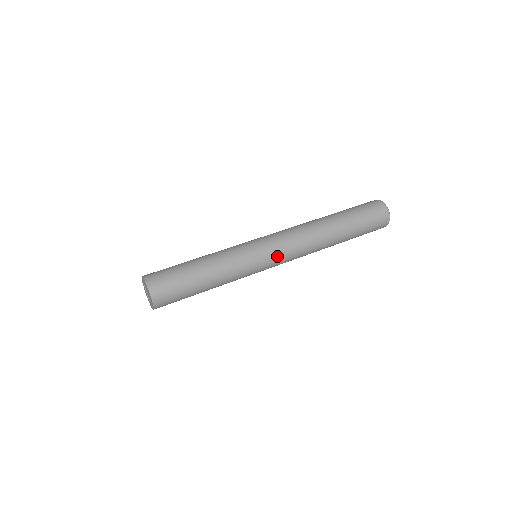
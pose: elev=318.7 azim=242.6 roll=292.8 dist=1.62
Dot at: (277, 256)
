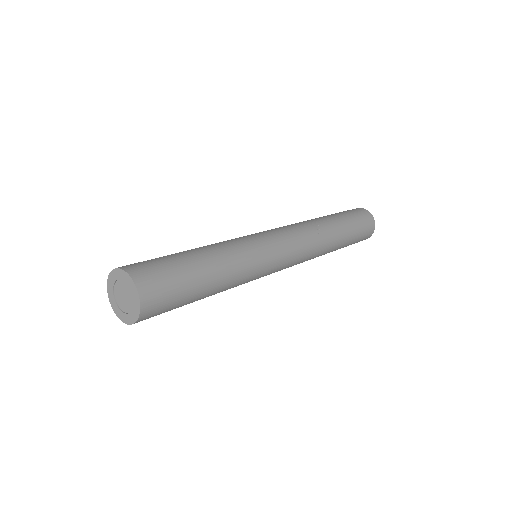
Dot at: (282, 241)
